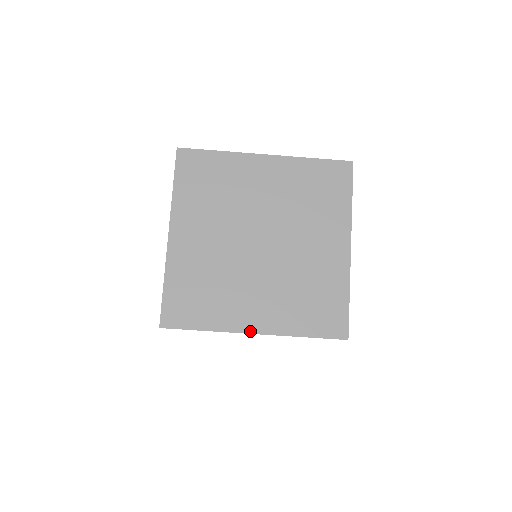
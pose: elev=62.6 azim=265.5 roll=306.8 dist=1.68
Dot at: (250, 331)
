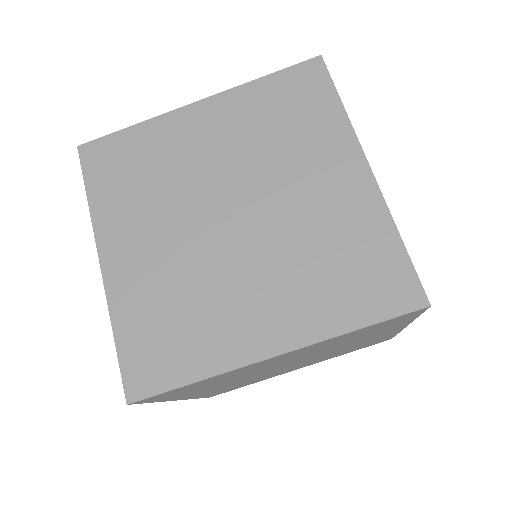
Dot at: (266, 355)
